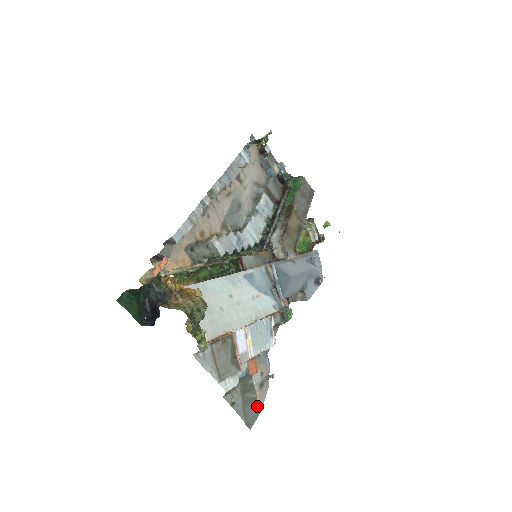
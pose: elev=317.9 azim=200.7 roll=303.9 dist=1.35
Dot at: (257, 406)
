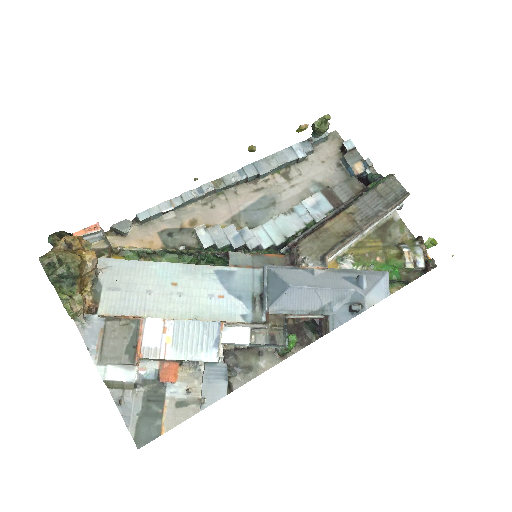
Dot at: (159, 425)
